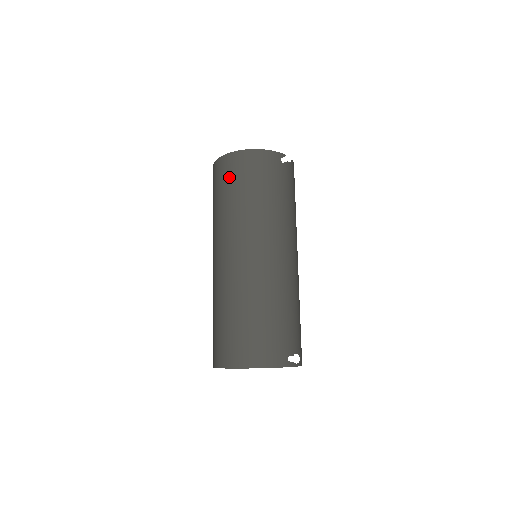
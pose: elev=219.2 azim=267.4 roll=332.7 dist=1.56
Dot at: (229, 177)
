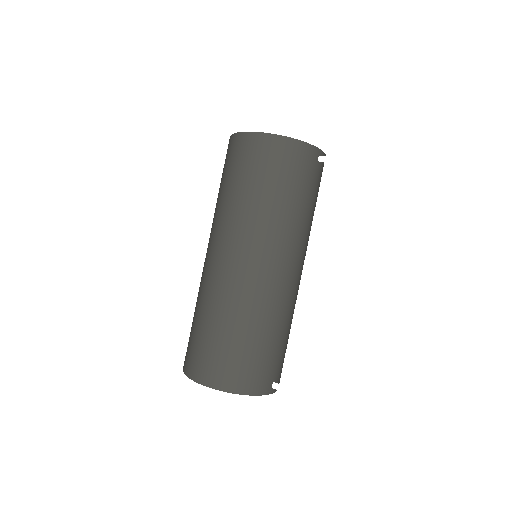
Dot at: (255, 164)
